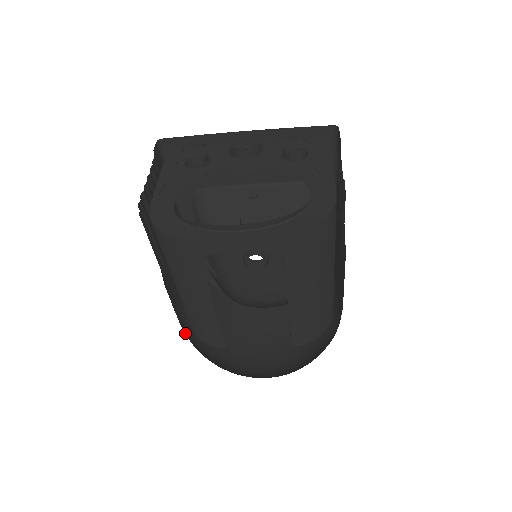
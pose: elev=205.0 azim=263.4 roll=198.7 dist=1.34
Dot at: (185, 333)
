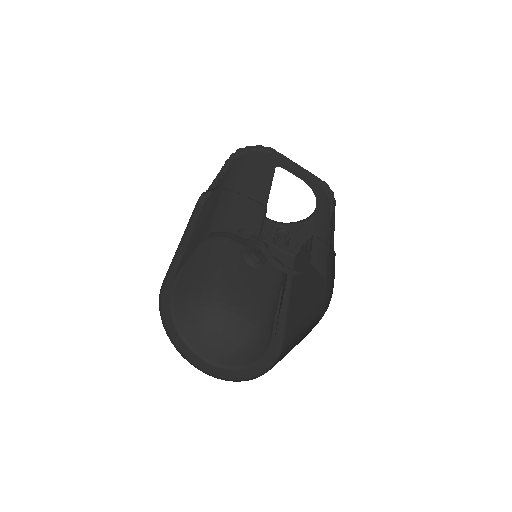
Dot at: occluded
